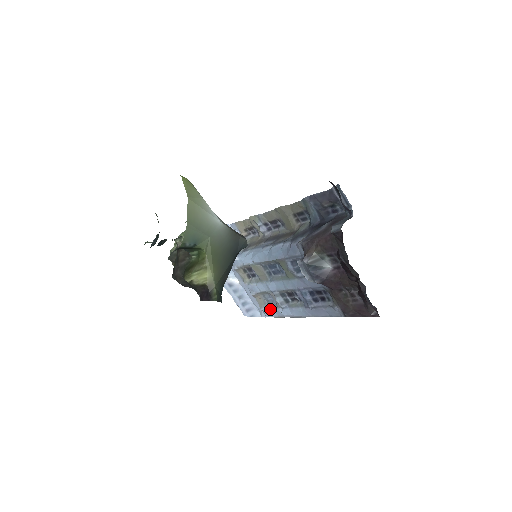
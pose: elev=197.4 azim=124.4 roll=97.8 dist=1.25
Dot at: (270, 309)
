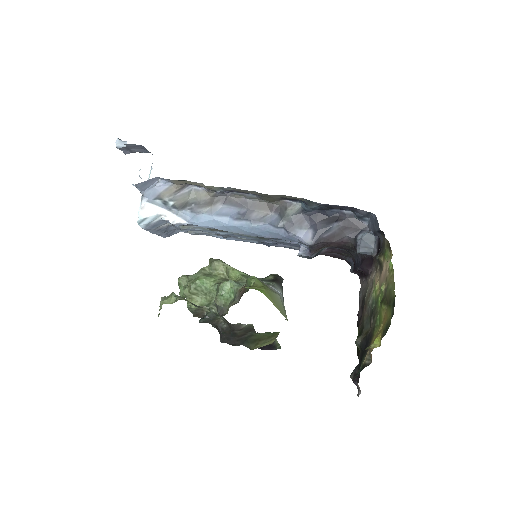
Dot at: (203, 234)
